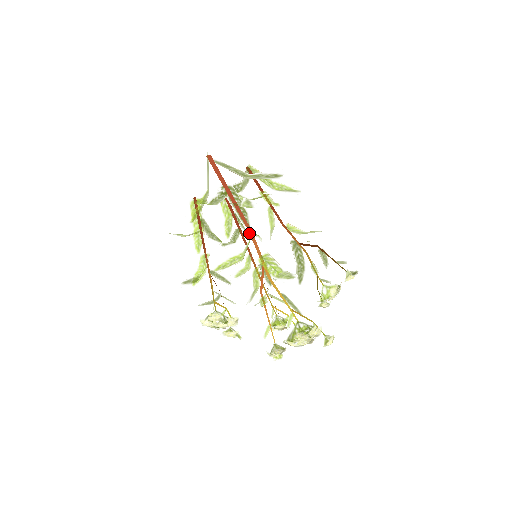
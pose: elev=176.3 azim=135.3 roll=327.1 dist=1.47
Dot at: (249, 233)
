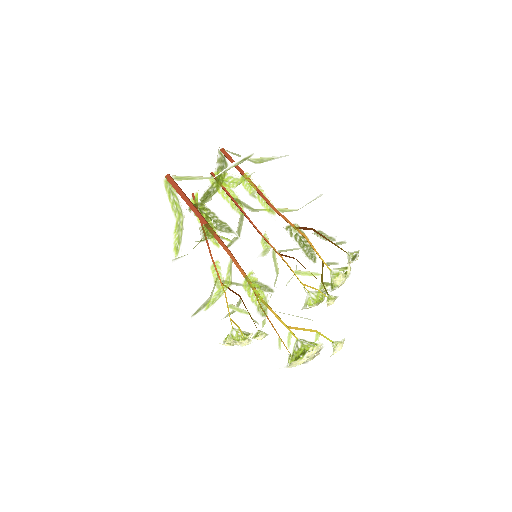
Dot at: (256, 211)
